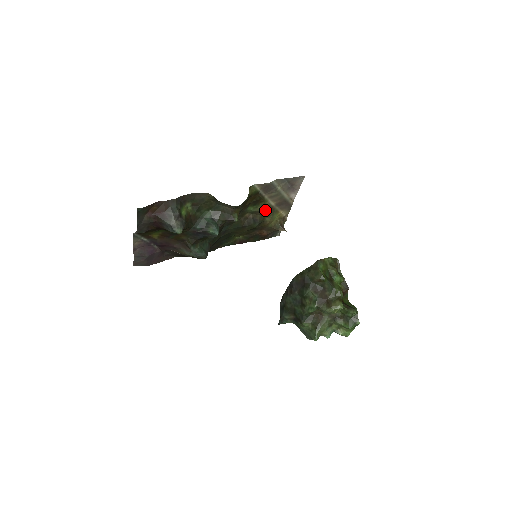
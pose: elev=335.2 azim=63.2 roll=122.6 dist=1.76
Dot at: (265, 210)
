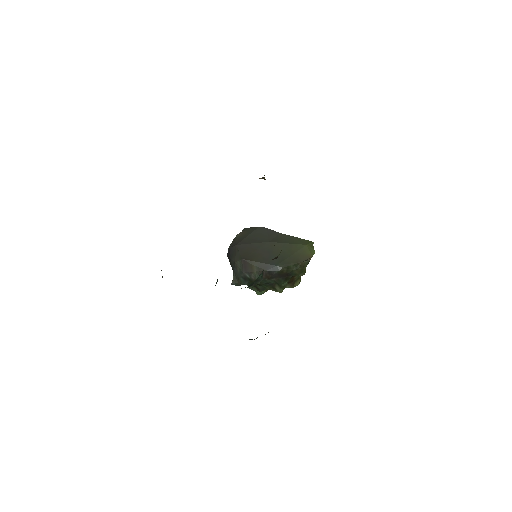
Dot at: occluded
